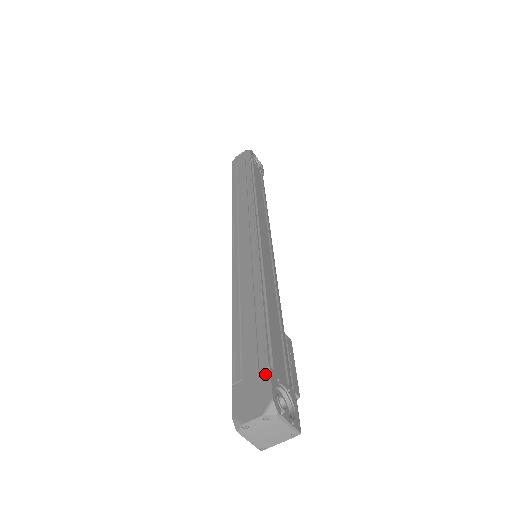
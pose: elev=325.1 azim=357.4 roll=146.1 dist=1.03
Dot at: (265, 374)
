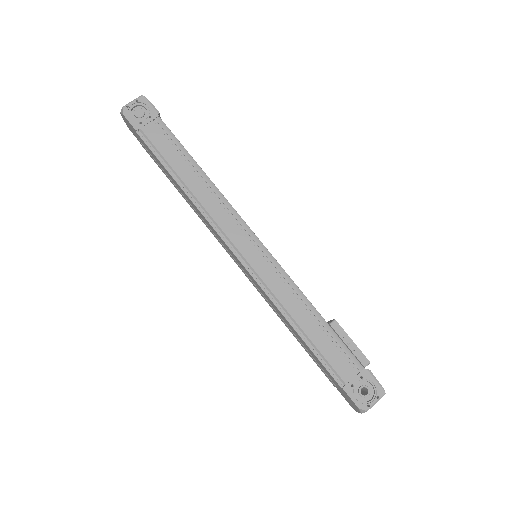
Dot at: (344, 391)
